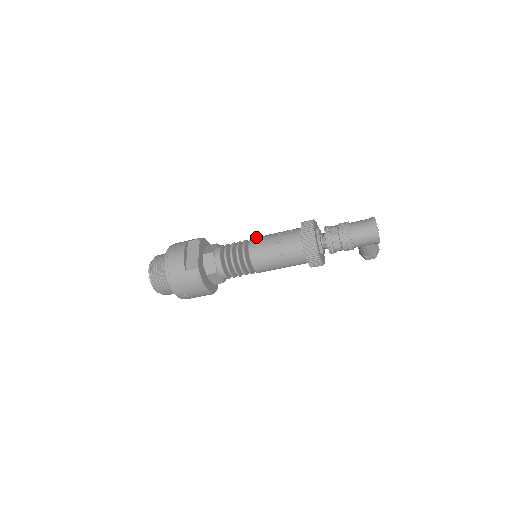
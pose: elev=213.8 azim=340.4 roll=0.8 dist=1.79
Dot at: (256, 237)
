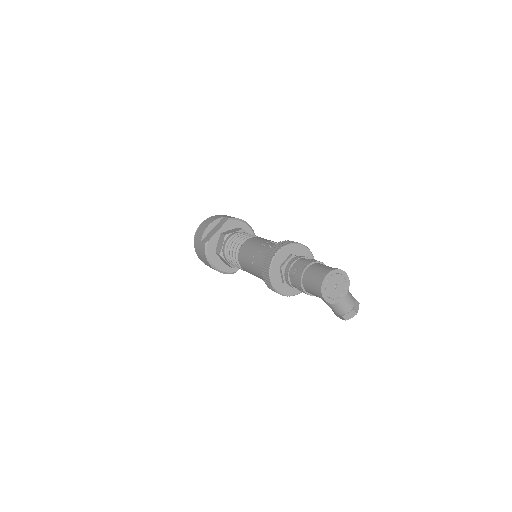
Dot at: (259, 237)
